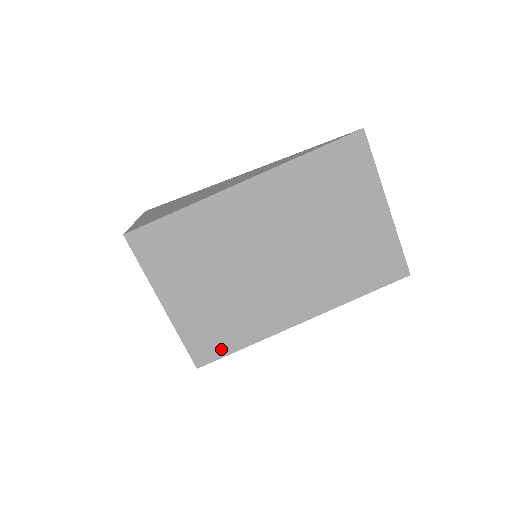
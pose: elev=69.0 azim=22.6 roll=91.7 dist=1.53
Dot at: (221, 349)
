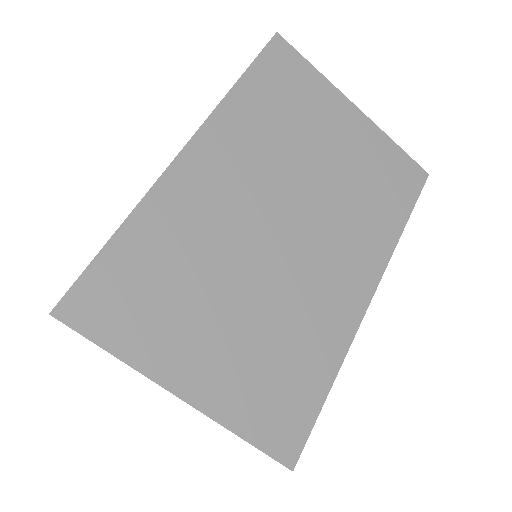
Dot at: (304, 411)
